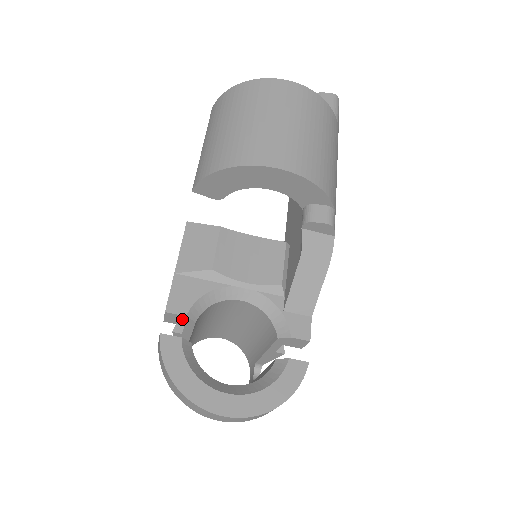
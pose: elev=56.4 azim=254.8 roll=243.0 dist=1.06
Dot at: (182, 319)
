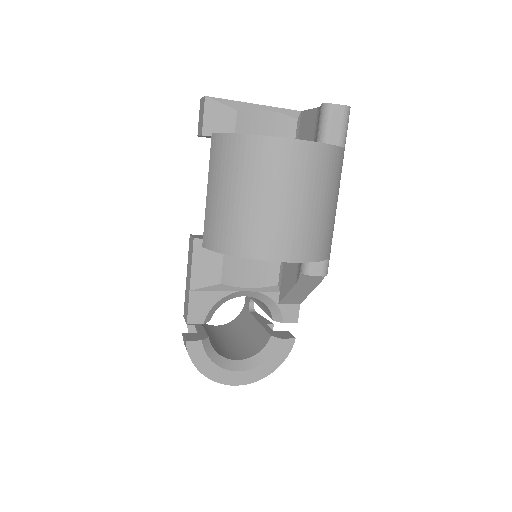
Dot at: occluded
